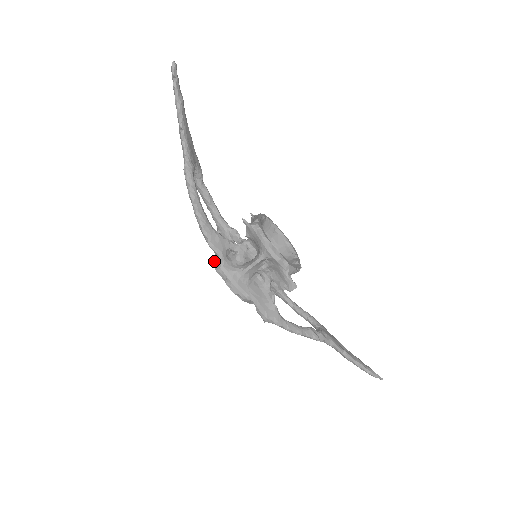
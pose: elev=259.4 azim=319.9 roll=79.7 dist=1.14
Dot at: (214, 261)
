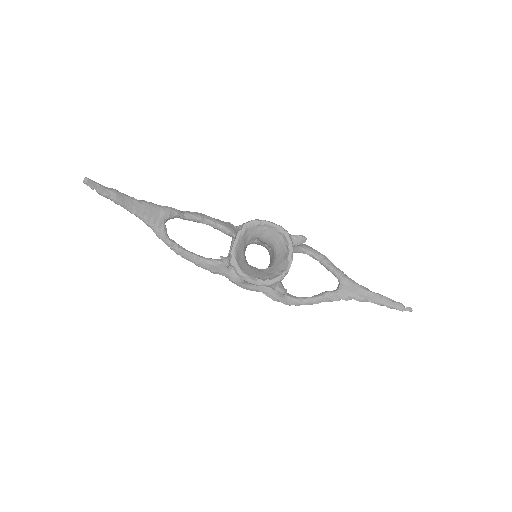
Dot at: occluded
